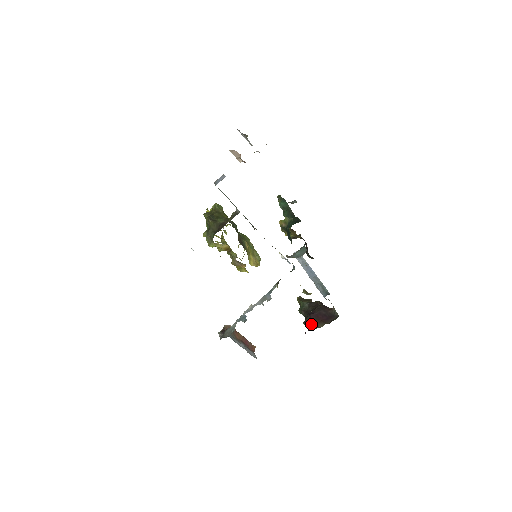
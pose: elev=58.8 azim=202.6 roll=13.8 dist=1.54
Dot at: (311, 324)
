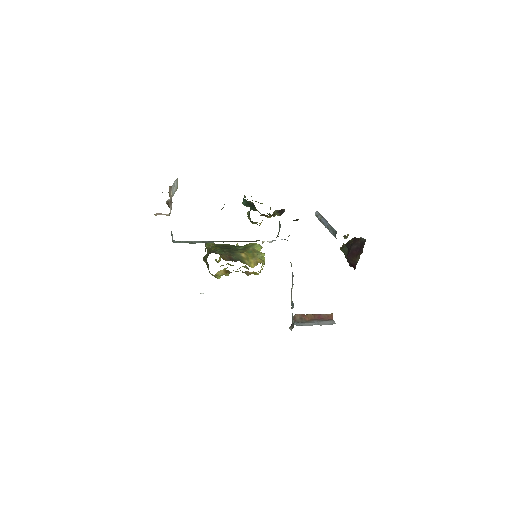
Dot at: (352, 264)
